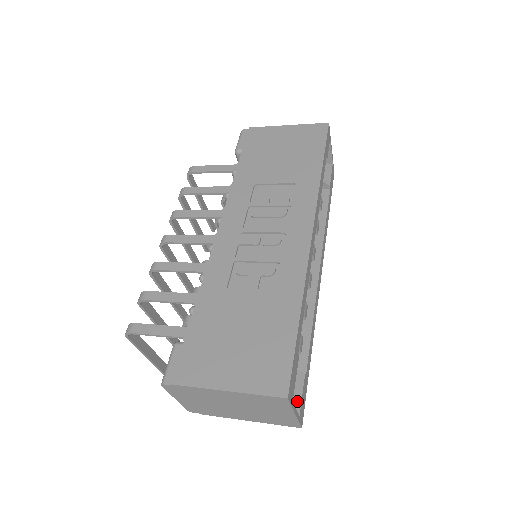
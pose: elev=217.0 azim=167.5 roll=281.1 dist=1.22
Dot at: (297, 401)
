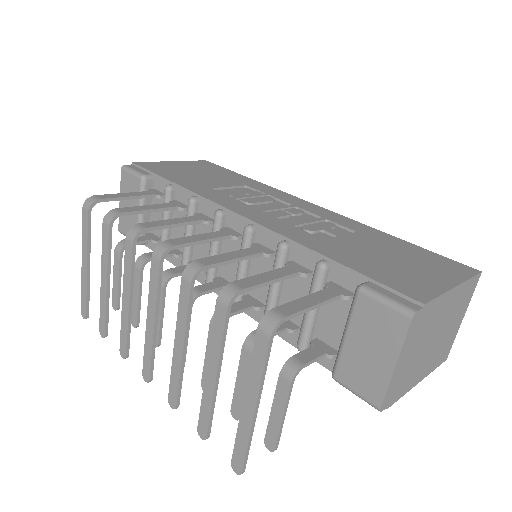
Dot at: occluded
